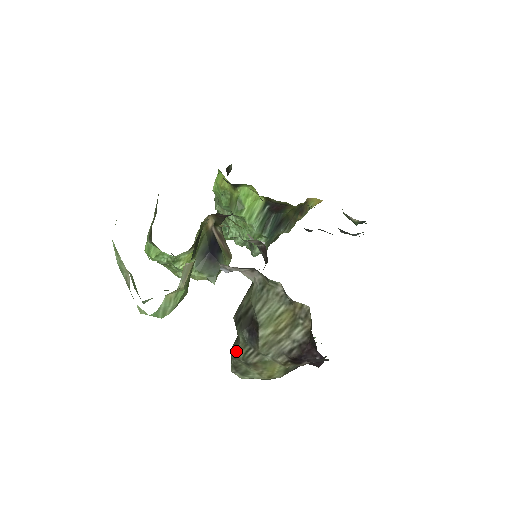
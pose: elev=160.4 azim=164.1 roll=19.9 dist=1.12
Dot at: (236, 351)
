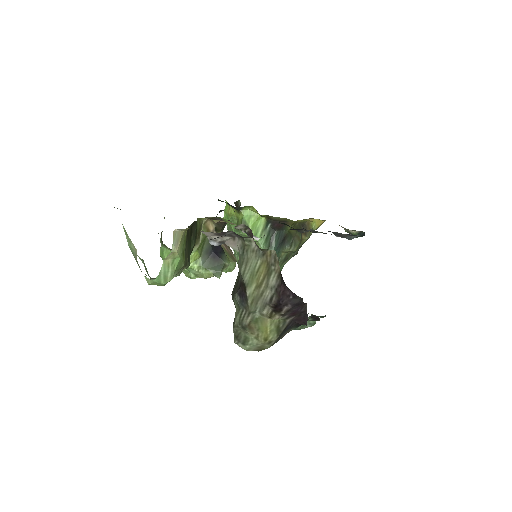
Dot at: (234, 320)
